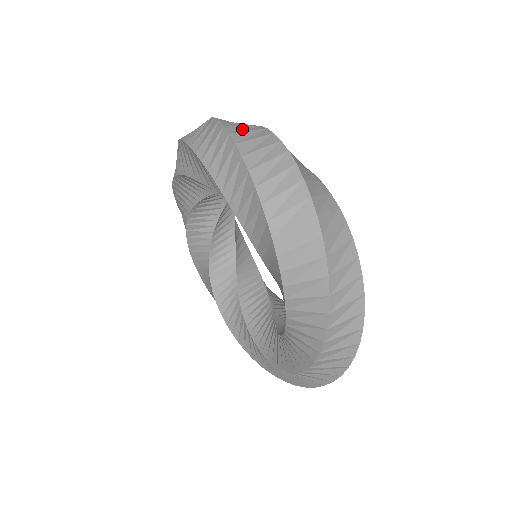
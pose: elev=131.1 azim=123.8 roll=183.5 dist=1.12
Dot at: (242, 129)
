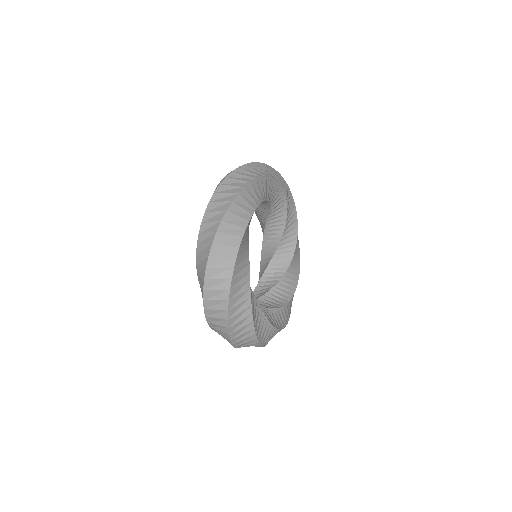
Dot at: occluded
